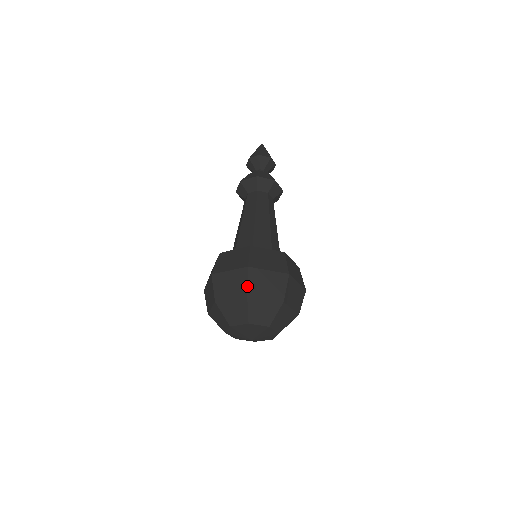
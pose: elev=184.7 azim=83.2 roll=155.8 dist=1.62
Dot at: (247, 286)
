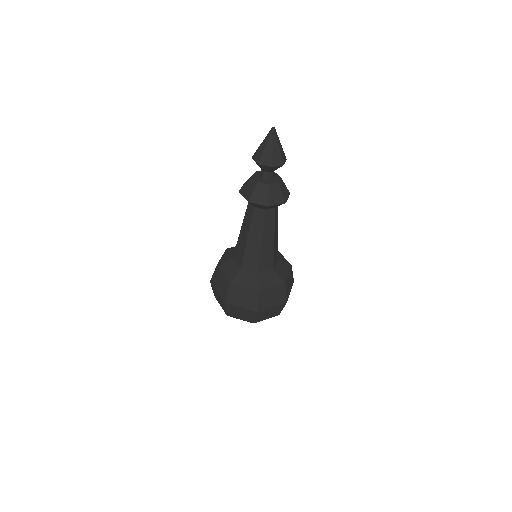
Dot at: (226, 311)
